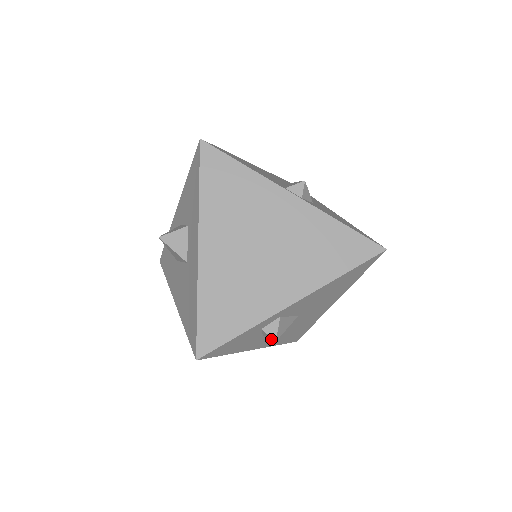
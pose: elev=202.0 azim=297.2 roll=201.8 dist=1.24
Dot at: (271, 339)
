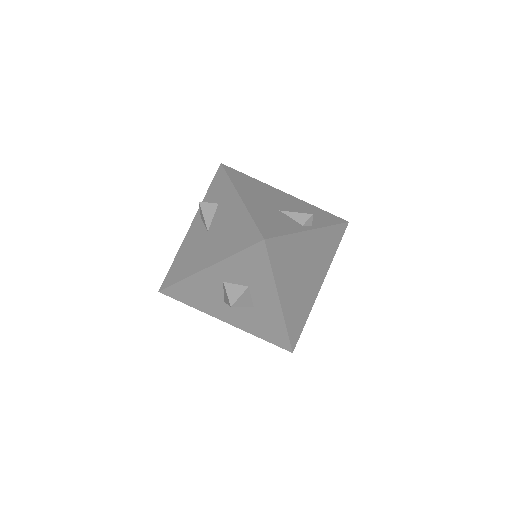
Dot at: occluded
